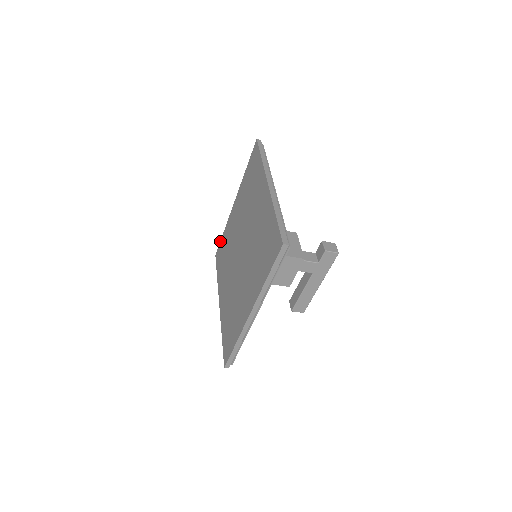
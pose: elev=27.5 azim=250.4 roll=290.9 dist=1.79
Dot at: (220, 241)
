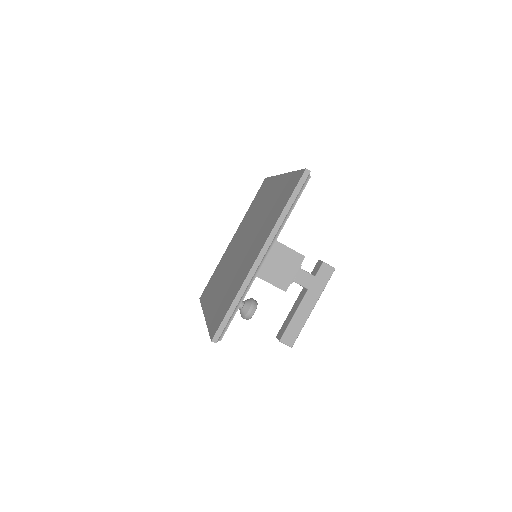
Dot at: (209, 281)
